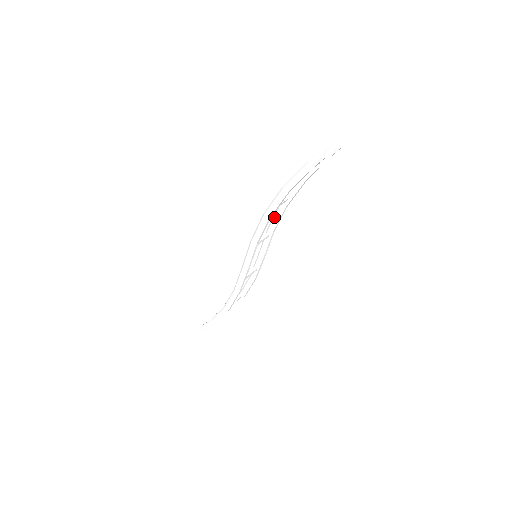
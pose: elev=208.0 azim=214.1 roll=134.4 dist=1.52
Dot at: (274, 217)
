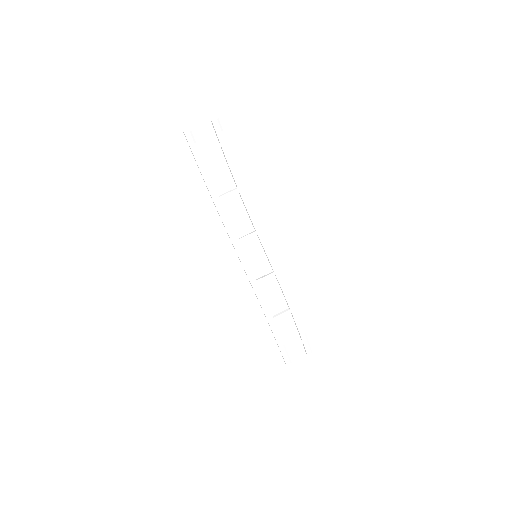
Dot at: (247, 212)
